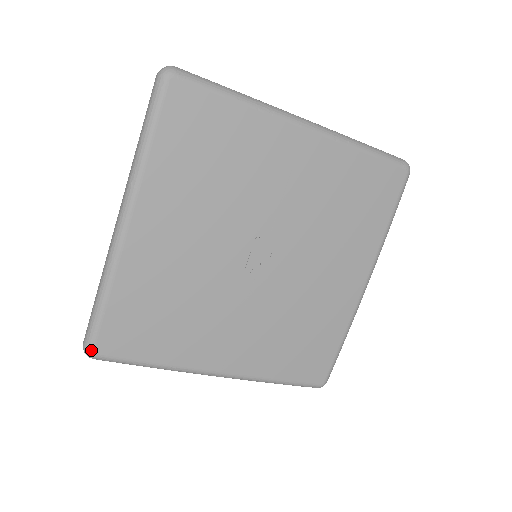
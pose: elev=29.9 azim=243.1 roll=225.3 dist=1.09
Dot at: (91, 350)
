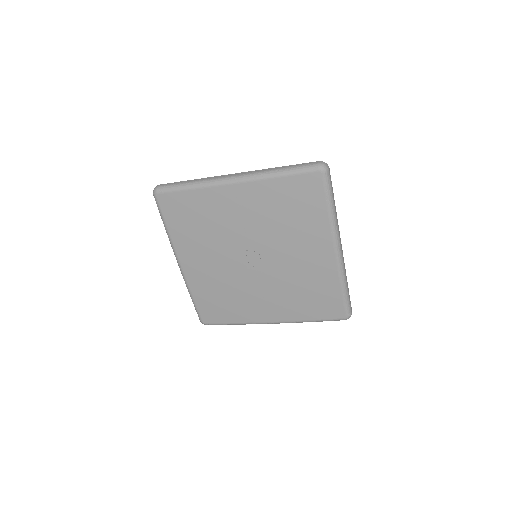
Dot at: (202, 322)
